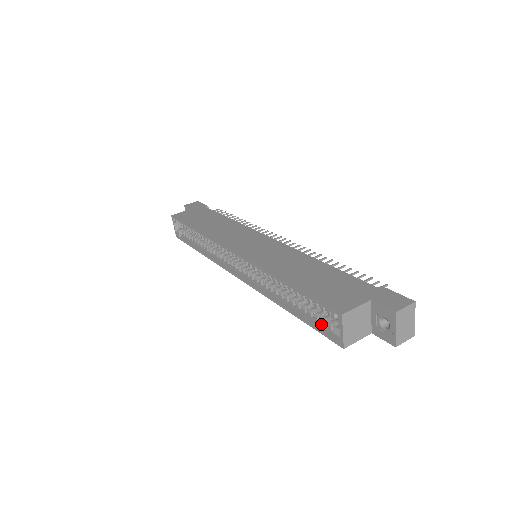
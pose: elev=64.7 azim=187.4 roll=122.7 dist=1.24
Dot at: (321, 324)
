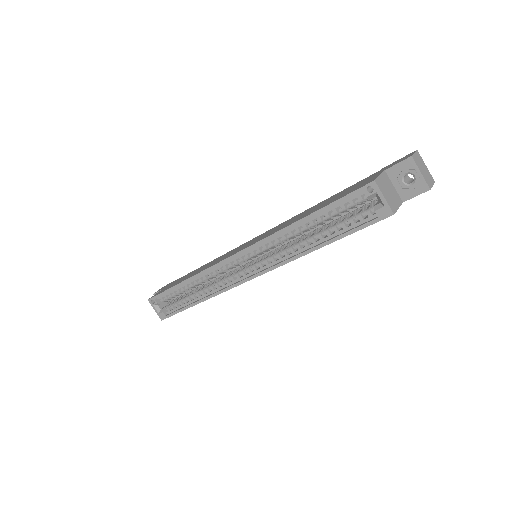
Dot at: (359, 221)
